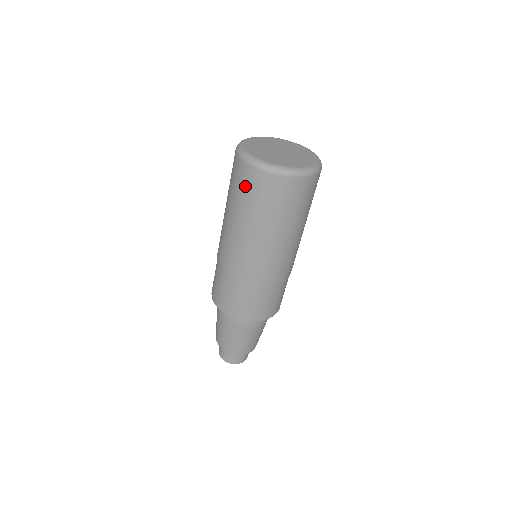
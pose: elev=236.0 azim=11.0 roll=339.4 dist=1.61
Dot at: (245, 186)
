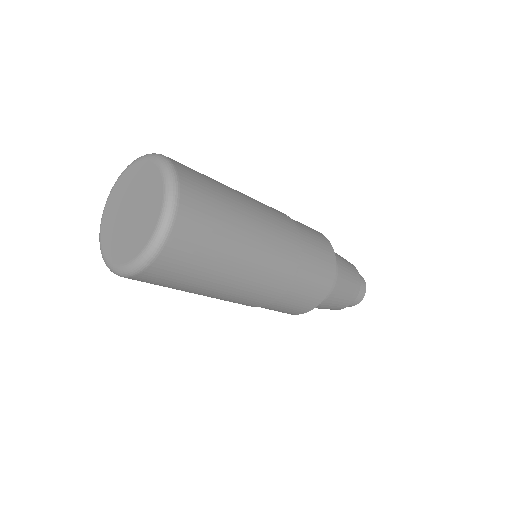
Dot at: occluded
